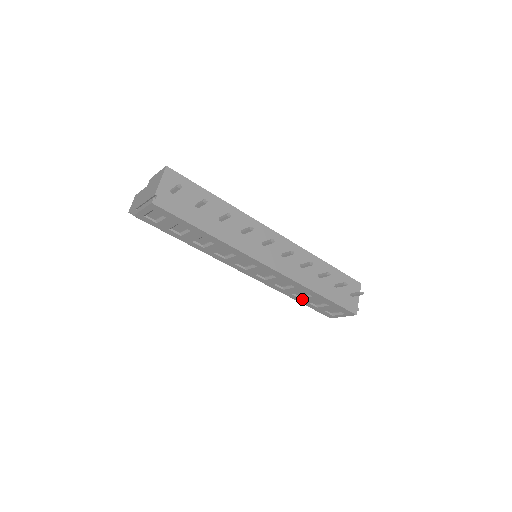
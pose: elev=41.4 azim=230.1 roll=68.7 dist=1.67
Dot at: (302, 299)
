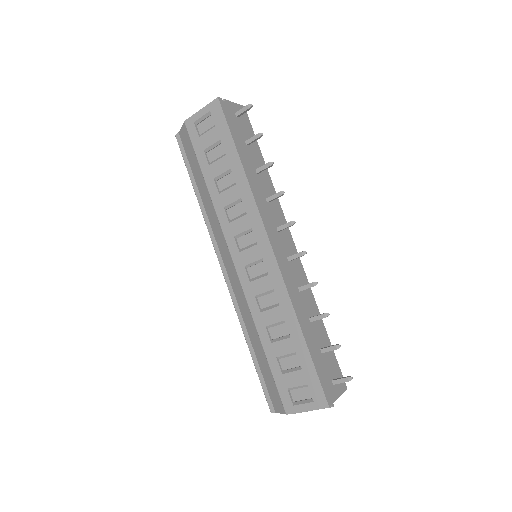
Dot at: (273, 344)
